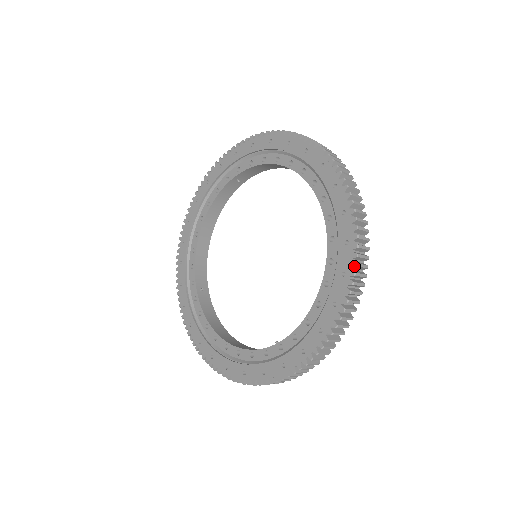
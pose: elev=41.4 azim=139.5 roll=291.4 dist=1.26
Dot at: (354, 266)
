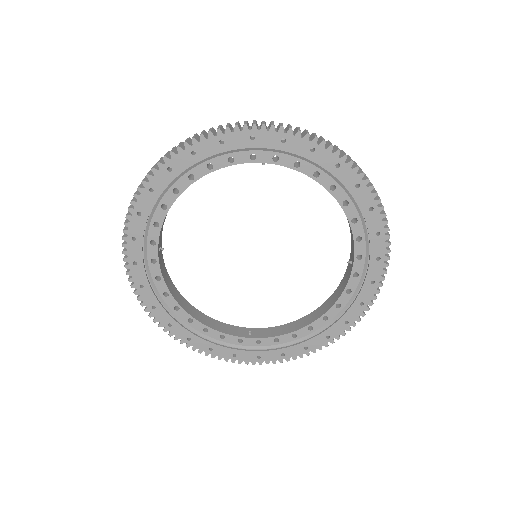
Dot at: occluded
